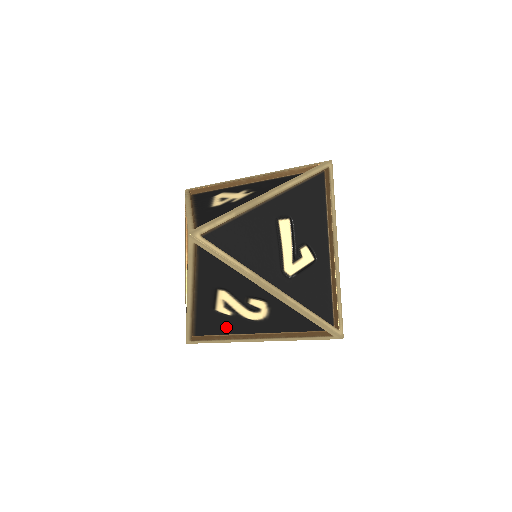
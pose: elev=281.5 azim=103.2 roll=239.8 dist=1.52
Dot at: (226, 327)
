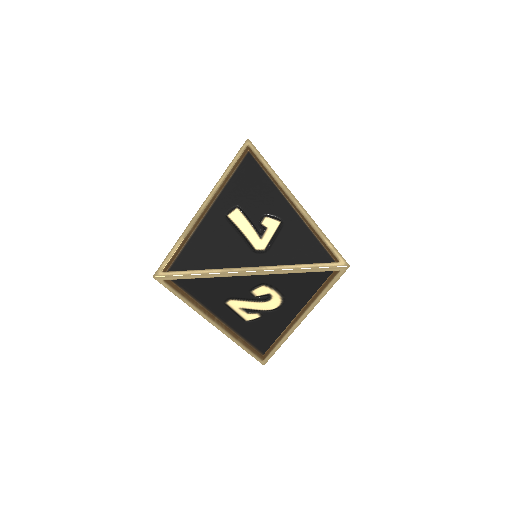
Dot at: (271, 329)
